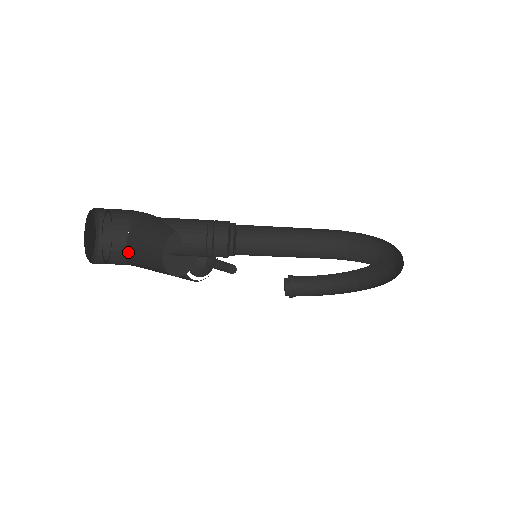
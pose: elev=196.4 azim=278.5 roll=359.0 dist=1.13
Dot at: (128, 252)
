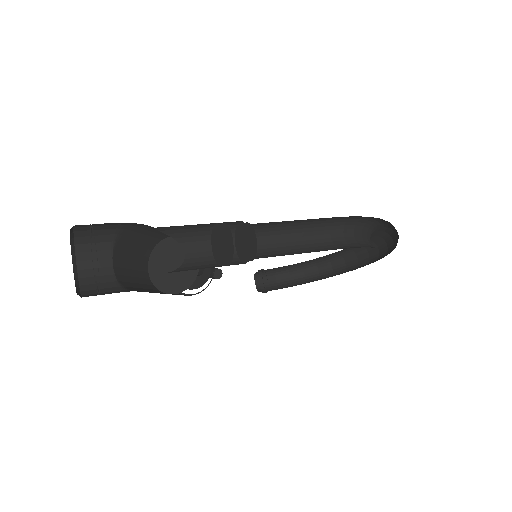
Dot at: (117, 275)
